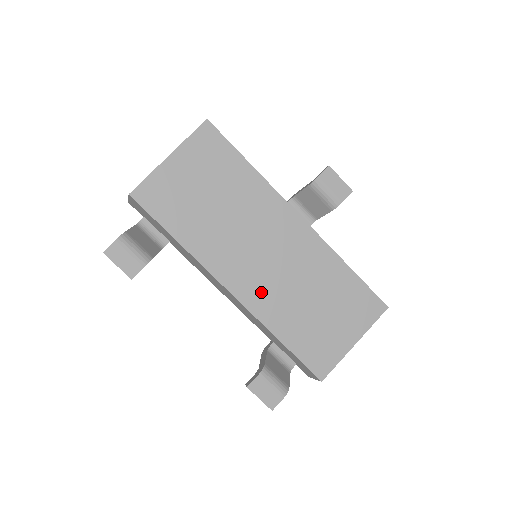
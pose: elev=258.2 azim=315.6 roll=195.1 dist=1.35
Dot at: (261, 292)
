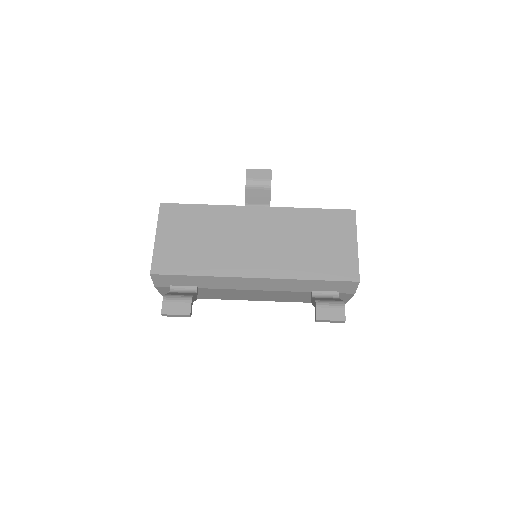
Dot at: (273, 263)
